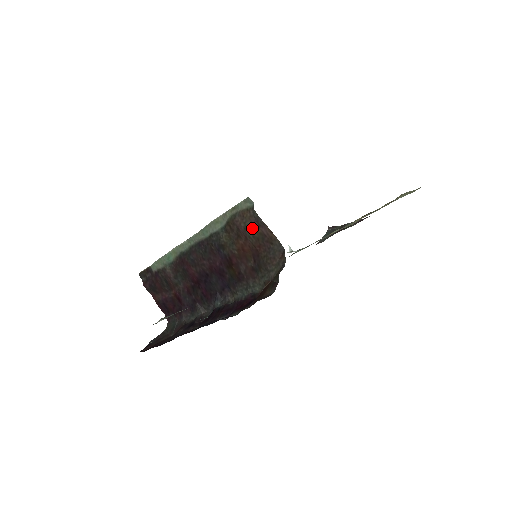
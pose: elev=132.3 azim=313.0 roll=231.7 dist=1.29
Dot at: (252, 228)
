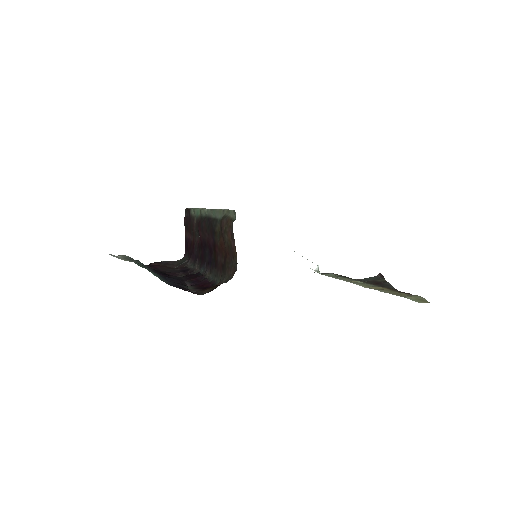
Dot at: (228, 236)
